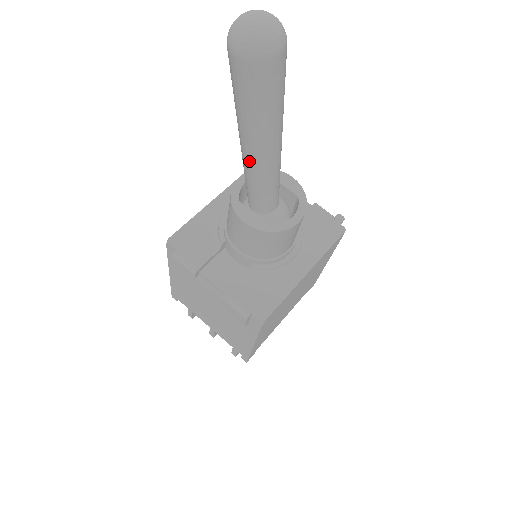
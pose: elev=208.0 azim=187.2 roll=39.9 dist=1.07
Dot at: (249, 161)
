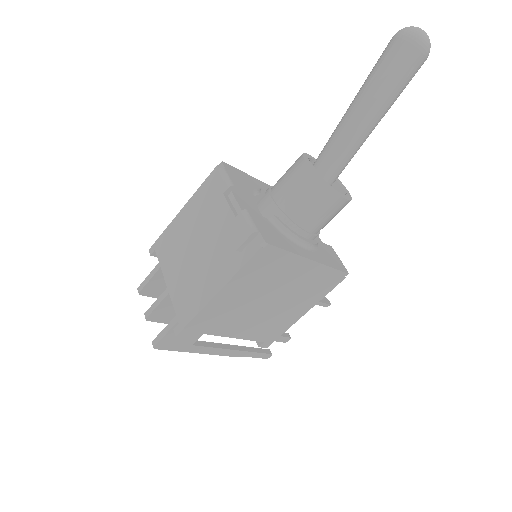
Dot at: (346, 122)
